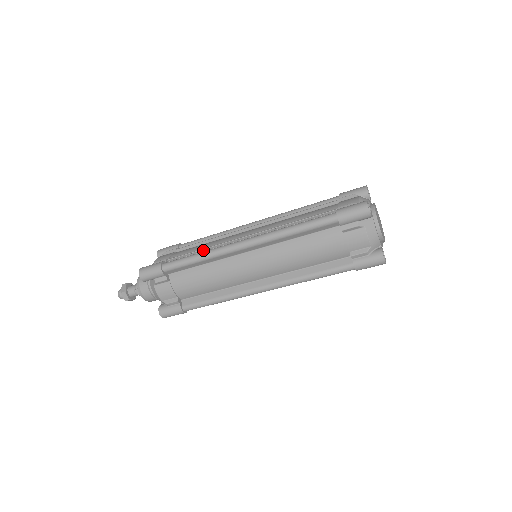
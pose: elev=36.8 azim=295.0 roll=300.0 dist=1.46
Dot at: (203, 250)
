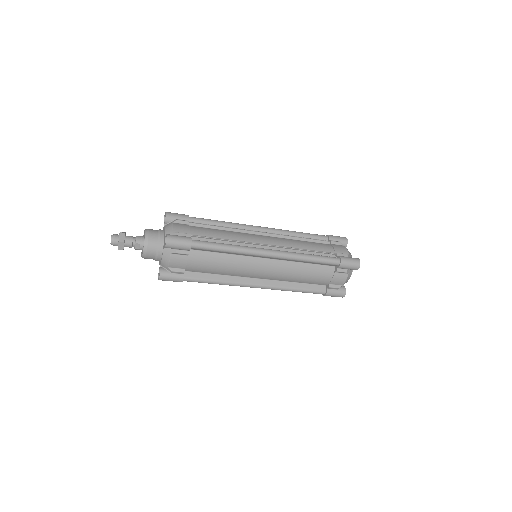
Dot at: (227, 240)
